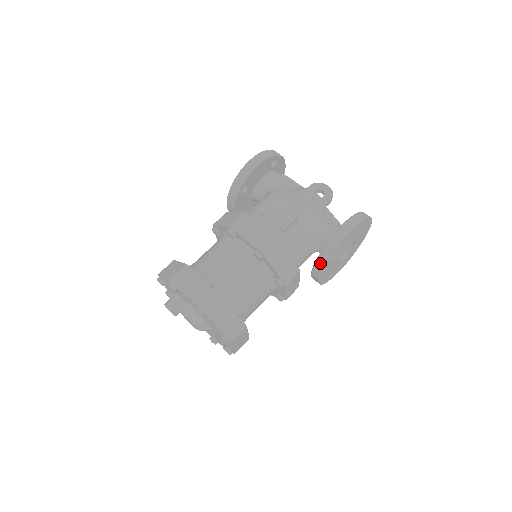
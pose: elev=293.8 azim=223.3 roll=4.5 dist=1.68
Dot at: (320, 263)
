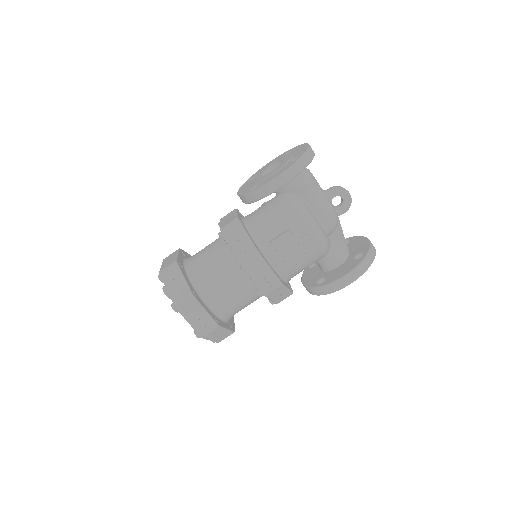
Dot at: (313, 291)
